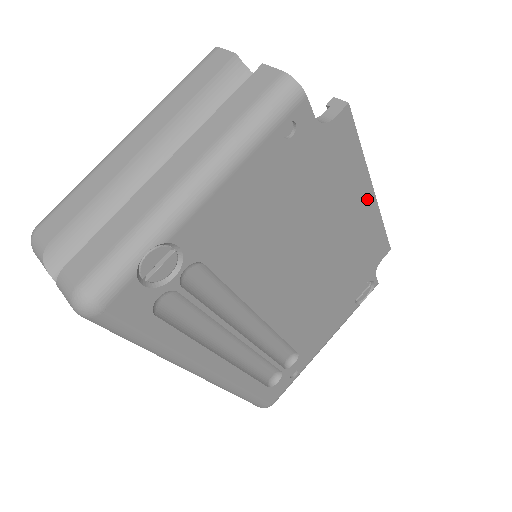
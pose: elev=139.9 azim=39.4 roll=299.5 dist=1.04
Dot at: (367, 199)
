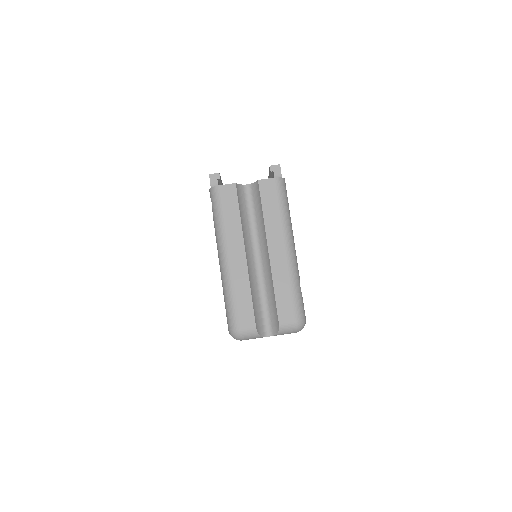
Dot at: occluded
